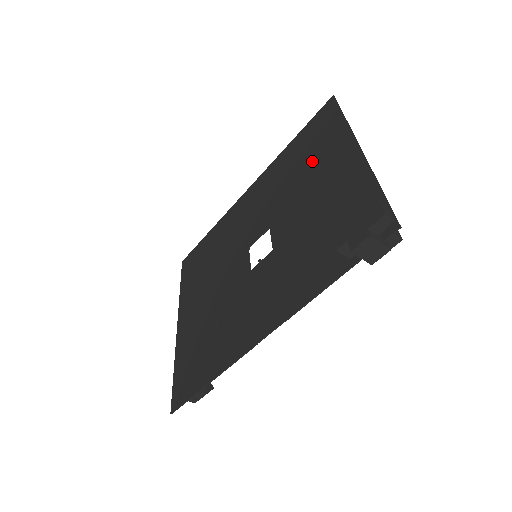
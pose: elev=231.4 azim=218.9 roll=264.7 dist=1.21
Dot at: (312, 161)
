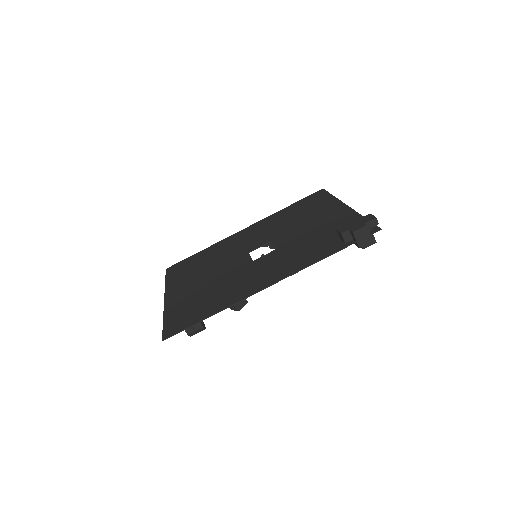
Dot at: (308, 213)
